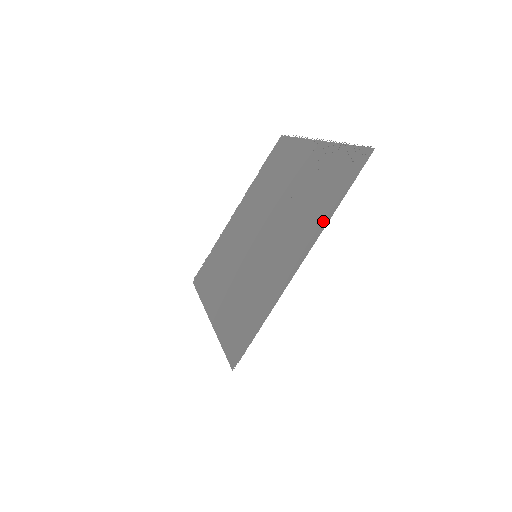
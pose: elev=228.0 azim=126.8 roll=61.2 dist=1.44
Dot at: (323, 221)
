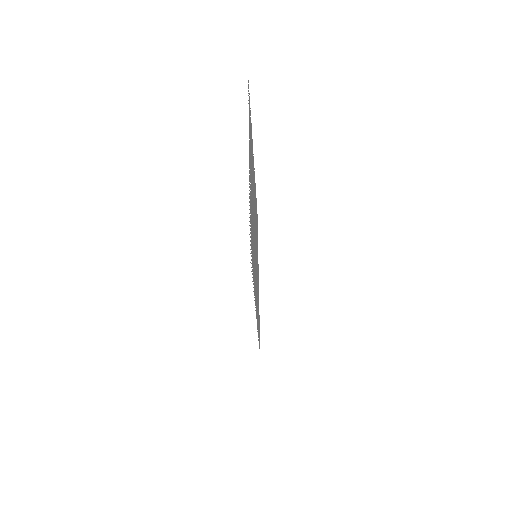
Dot at: occluded
